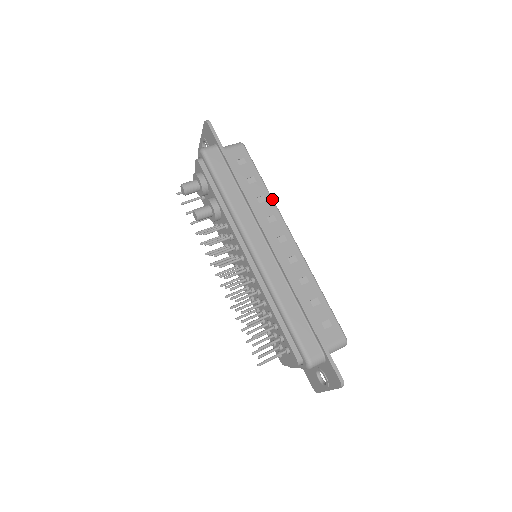
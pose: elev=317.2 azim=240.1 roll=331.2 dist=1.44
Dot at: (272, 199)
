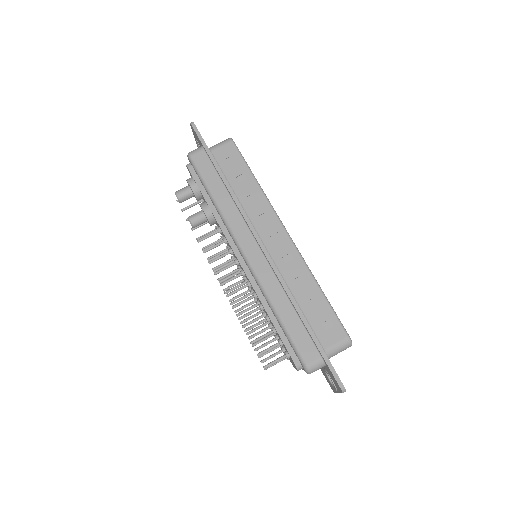
Dot at: (264, 195)
